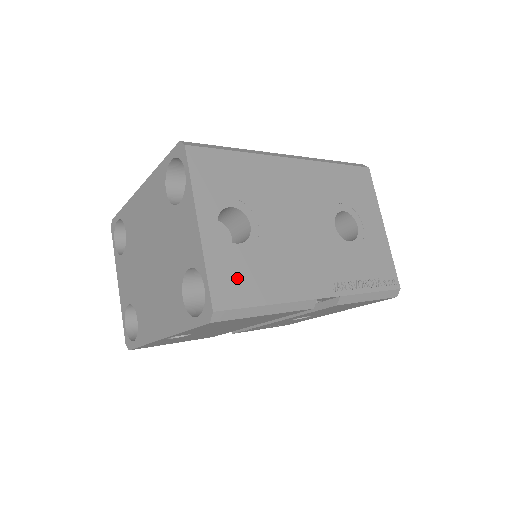
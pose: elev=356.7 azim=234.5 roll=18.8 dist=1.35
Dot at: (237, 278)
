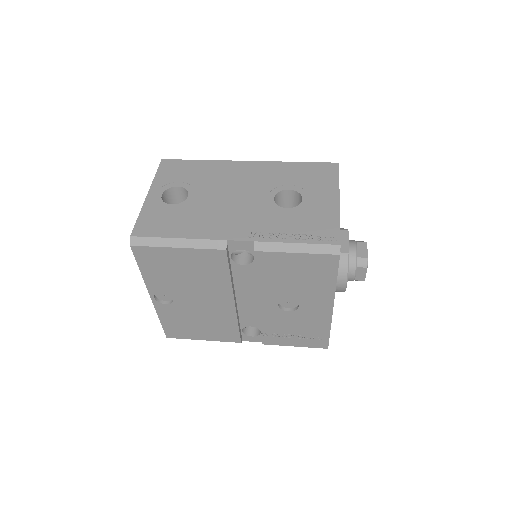
Dot at: (160, 221)
